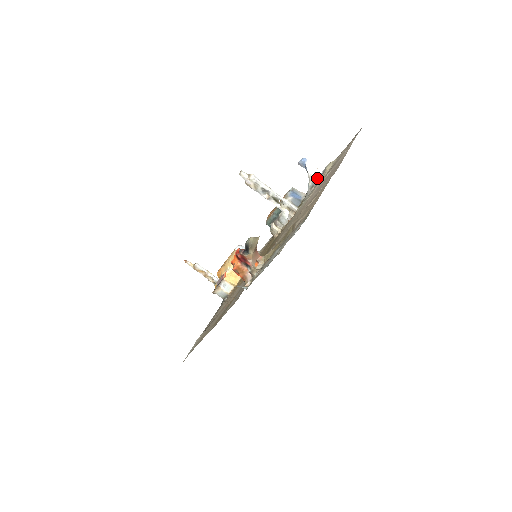
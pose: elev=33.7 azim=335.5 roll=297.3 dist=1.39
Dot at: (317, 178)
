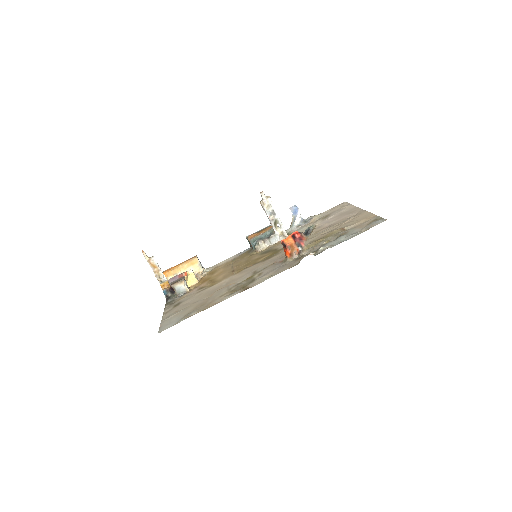
Dot at: (305, 221)
